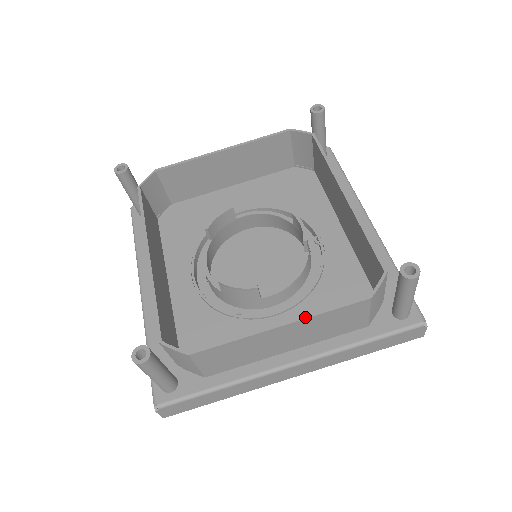
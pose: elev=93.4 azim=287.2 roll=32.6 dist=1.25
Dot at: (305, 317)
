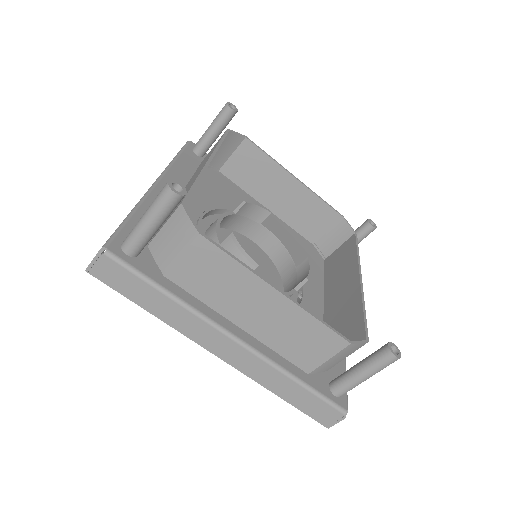
Dot at: (300, 305)
